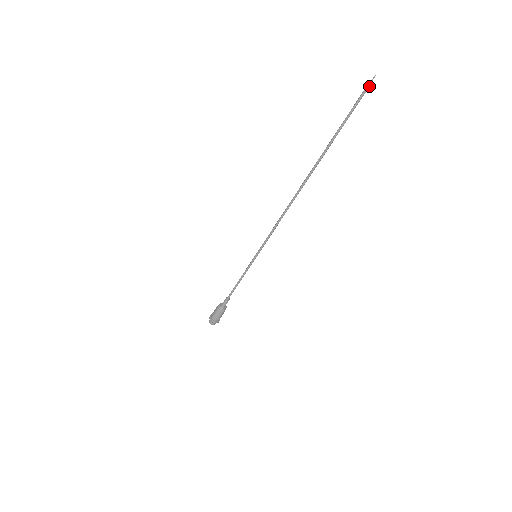
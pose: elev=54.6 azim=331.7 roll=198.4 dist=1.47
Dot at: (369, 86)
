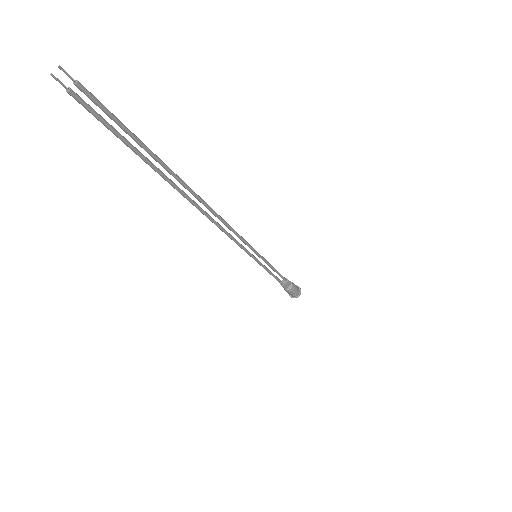
Dot at: (68, 91)
